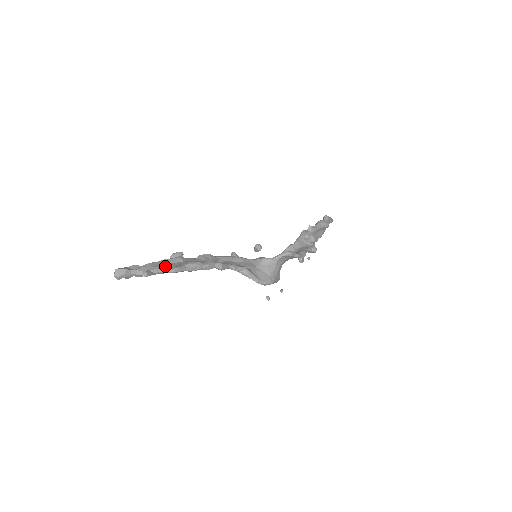
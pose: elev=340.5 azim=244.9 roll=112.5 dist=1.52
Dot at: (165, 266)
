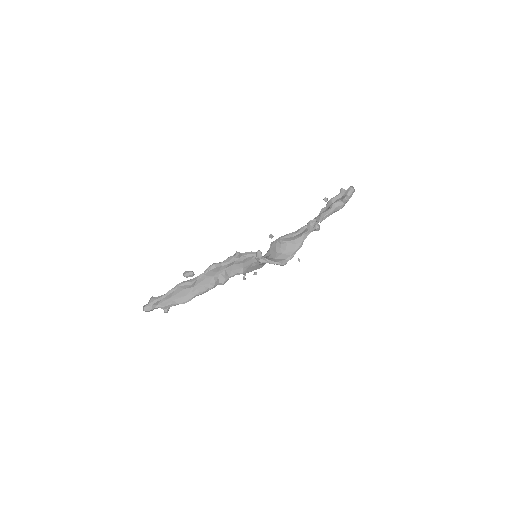
Dot at: (180, 296)
